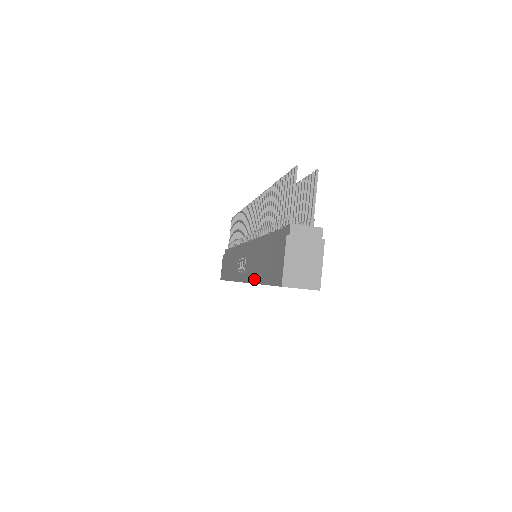
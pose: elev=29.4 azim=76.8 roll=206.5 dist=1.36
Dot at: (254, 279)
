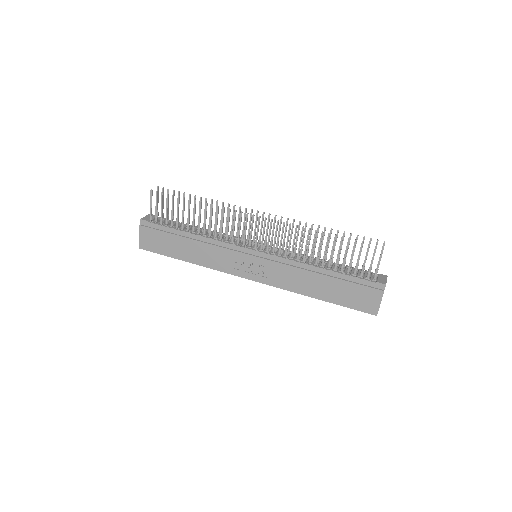
Dot at: (304, 292)
